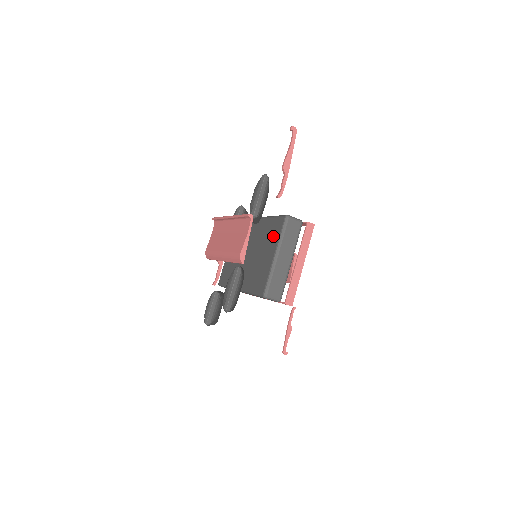
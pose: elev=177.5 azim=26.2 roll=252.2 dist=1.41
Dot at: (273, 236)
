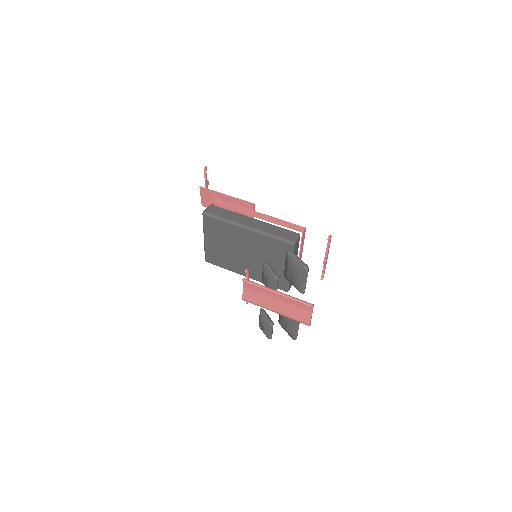
Dot at: (281, 254)
